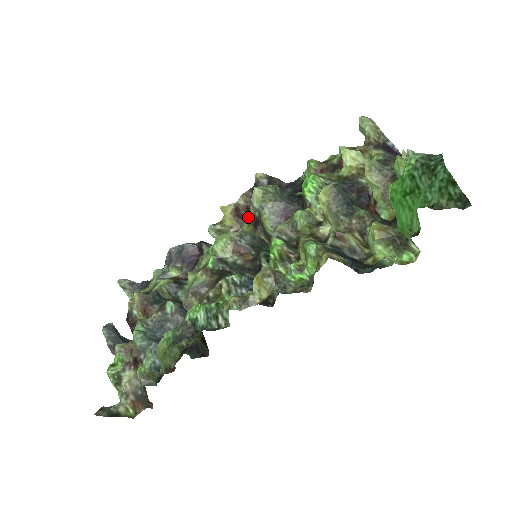
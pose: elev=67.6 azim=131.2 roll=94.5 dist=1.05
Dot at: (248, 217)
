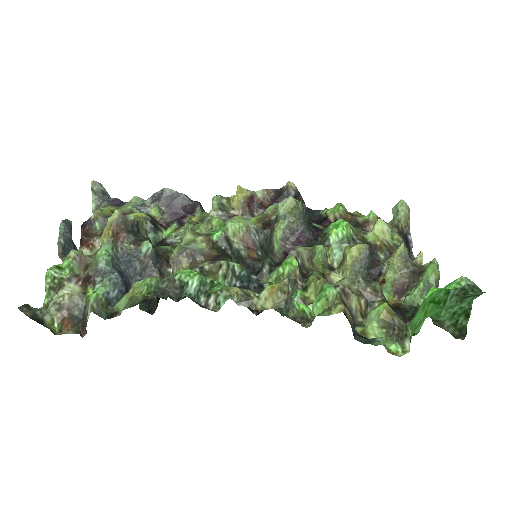
Dot at: (257, 212)
